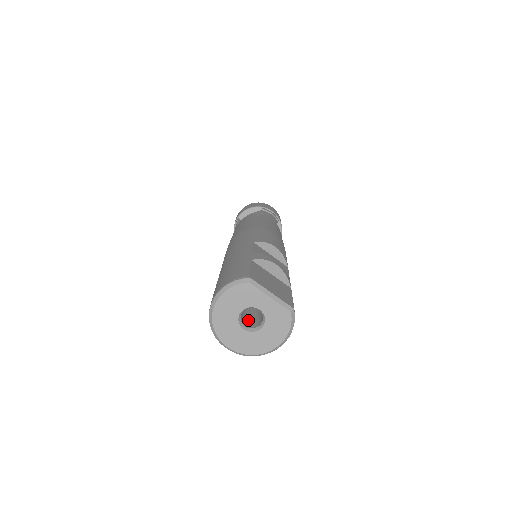
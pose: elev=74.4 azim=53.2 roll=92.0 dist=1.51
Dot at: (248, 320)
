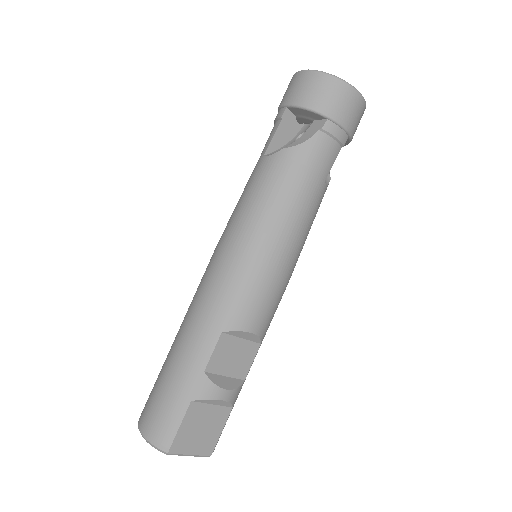
Dot at: occluded
